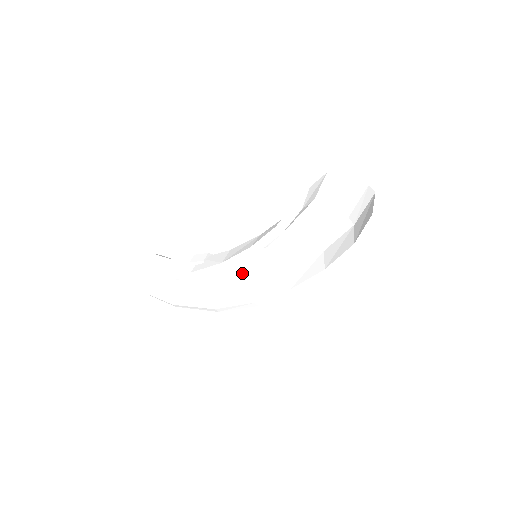
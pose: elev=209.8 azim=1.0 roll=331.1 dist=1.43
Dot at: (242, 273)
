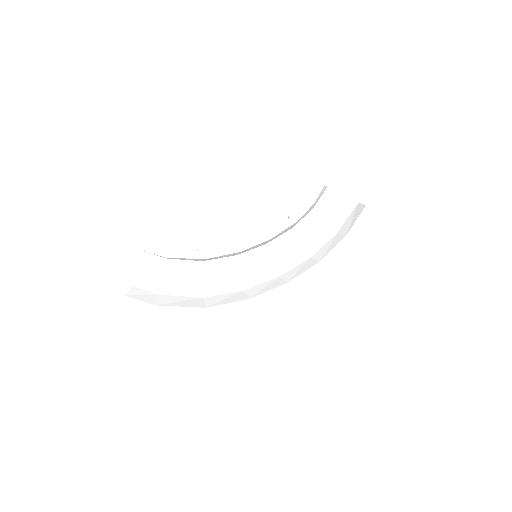
Dot at: (234, 278)
